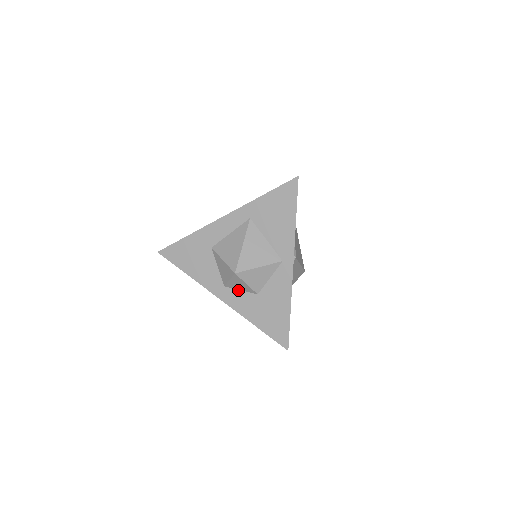
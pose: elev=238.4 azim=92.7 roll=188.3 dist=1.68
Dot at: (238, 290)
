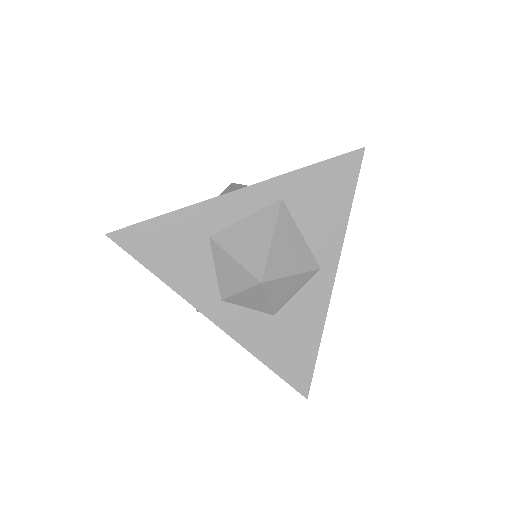
Dot at: (244, 307)
